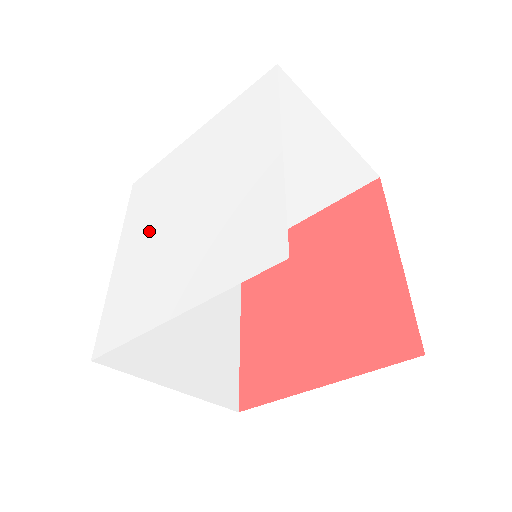
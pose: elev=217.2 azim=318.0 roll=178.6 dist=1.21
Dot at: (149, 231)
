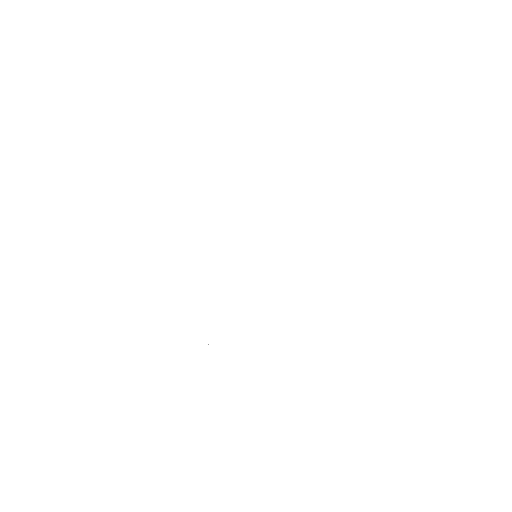
Dot at: (206, 223)
